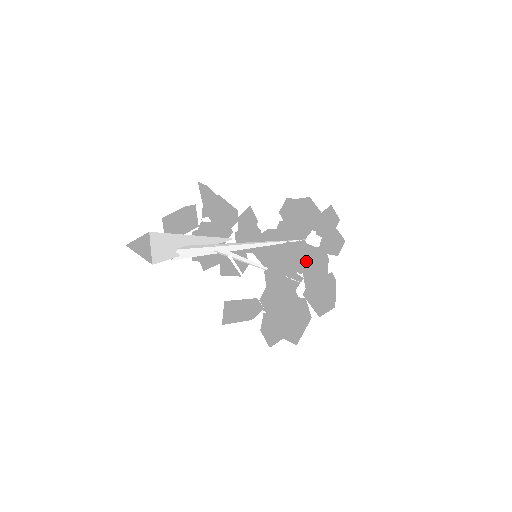
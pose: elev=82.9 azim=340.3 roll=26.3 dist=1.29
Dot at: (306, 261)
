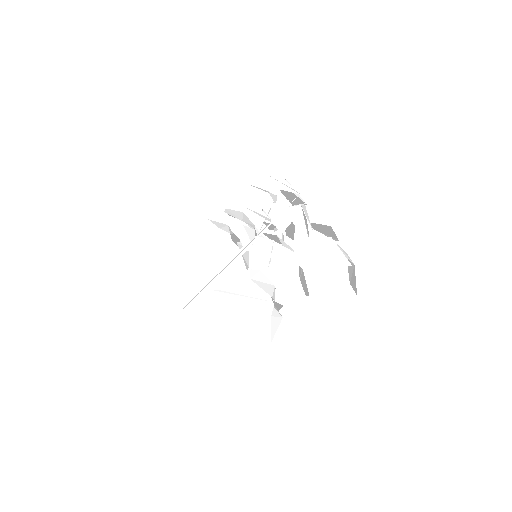
Dot at: (261, 257)
